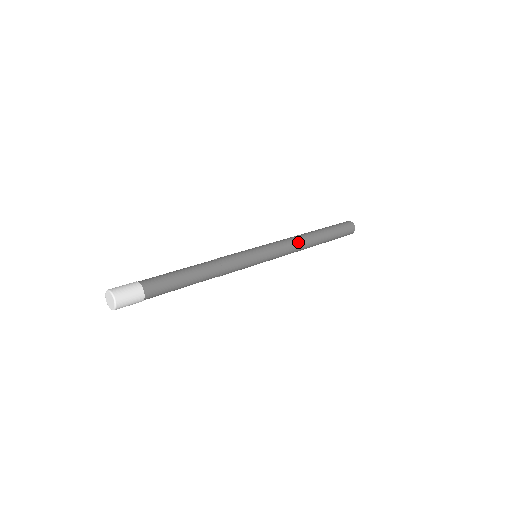
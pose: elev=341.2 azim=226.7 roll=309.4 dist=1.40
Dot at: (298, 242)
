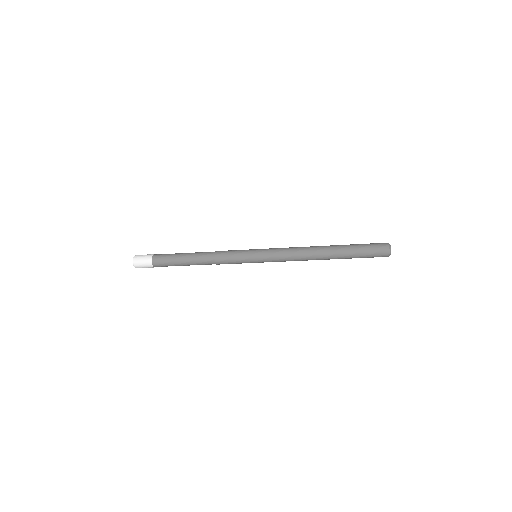
Dot at: (301, 248)
